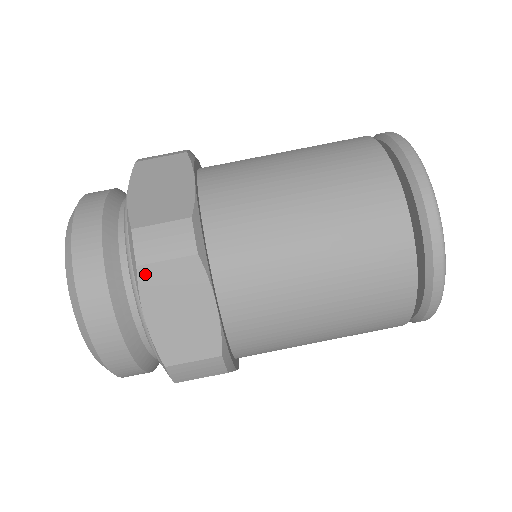
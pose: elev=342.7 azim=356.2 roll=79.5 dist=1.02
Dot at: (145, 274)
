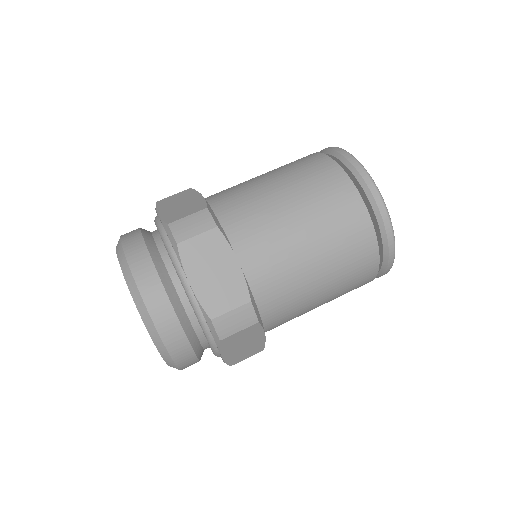
Dot at: (225, 341)
